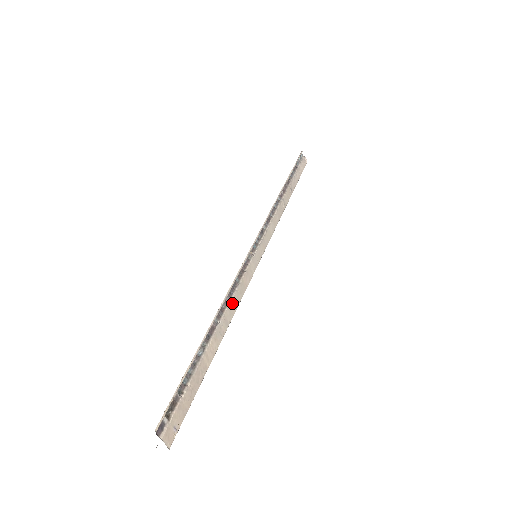
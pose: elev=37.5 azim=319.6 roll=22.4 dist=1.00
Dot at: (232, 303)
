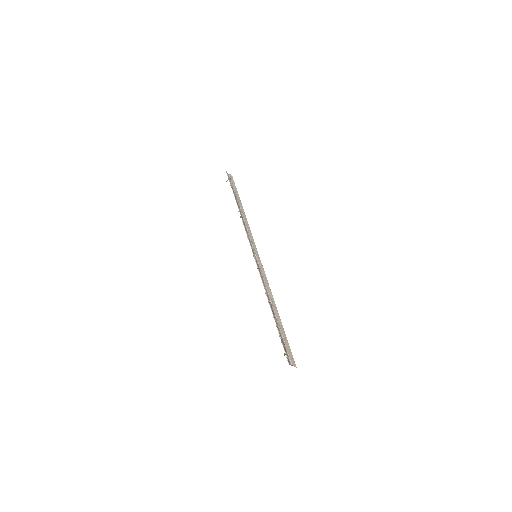
Dot at: (268, 289)
